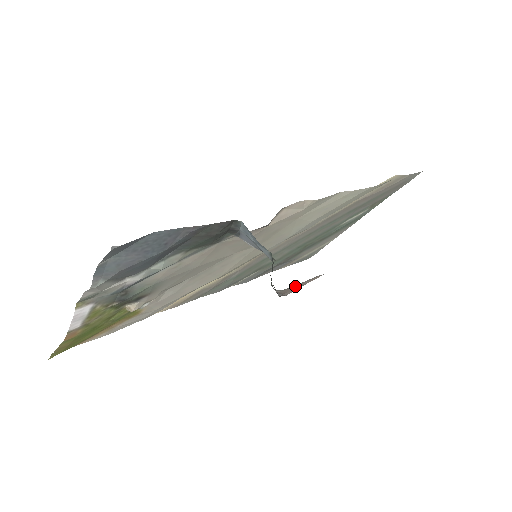
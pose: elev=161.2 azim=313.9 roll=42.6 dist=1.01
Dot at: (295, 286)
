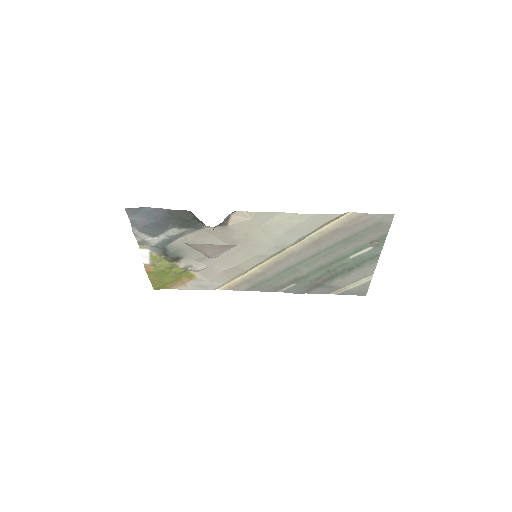
Dot at: (202, 247)
